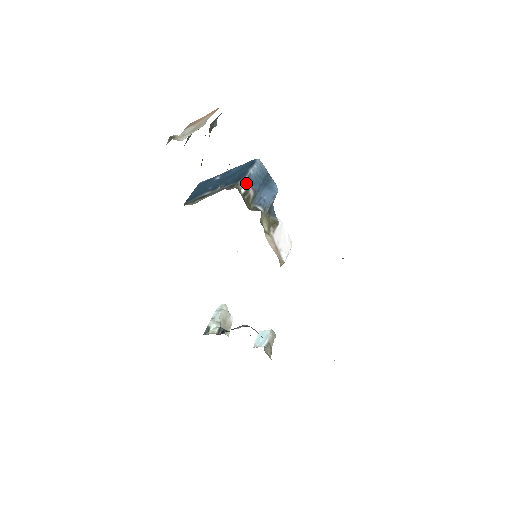
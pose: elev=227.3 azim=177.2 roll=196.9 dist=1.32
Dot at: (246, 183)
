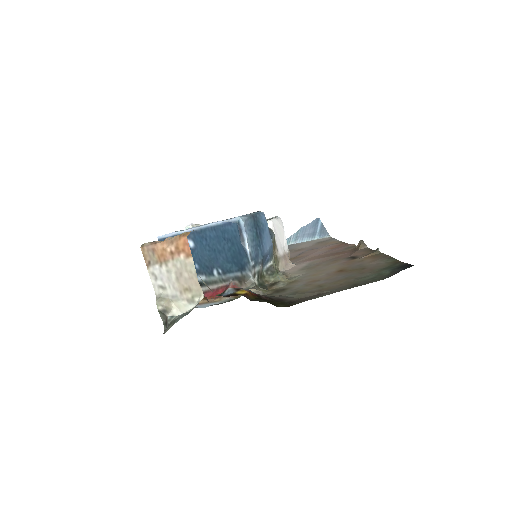
Dot at: (255, 270)
